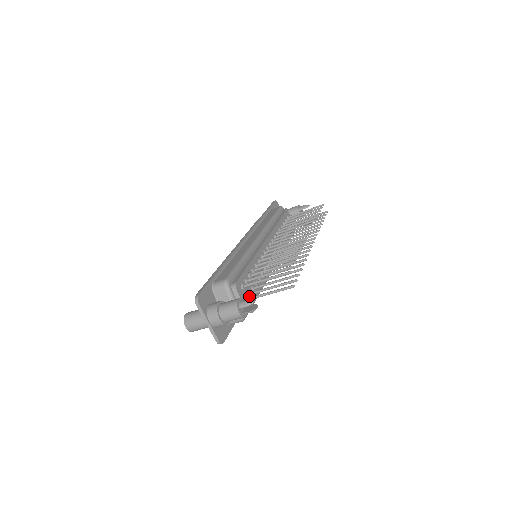
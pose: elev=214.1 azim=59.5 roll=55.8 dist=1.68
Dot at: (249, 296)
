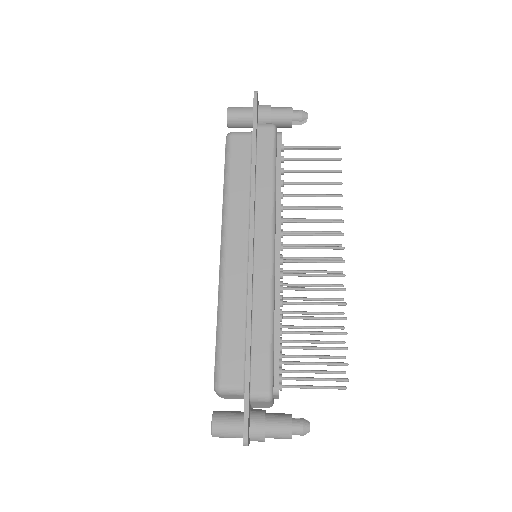
Dot at: occluded
